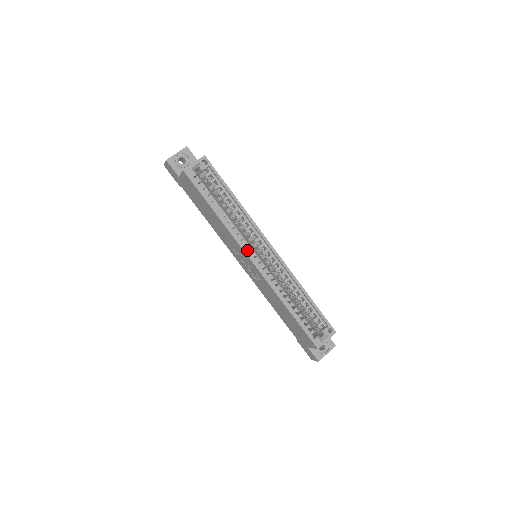
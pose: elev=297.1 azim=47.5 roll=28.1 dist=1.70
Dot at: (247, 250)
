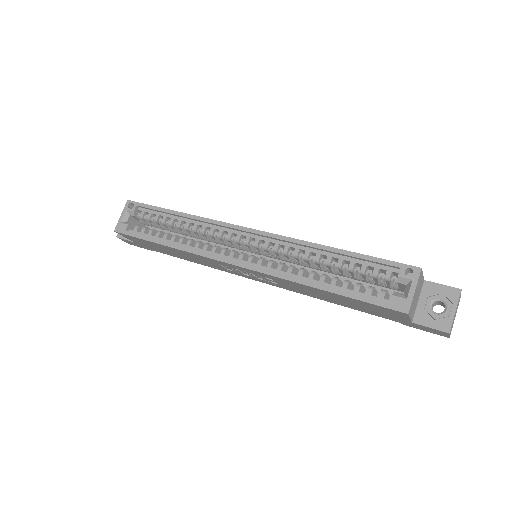
Dot at: (223, 257)
